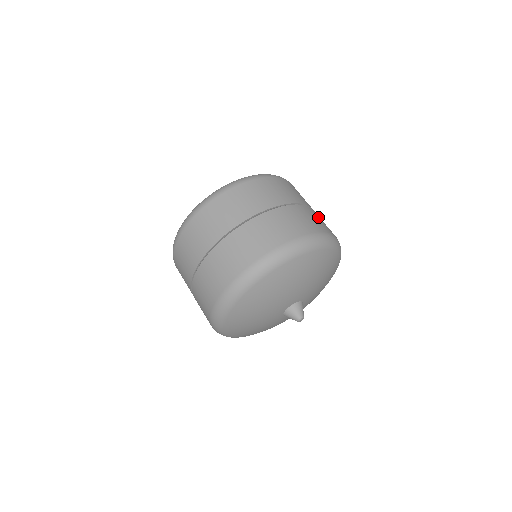
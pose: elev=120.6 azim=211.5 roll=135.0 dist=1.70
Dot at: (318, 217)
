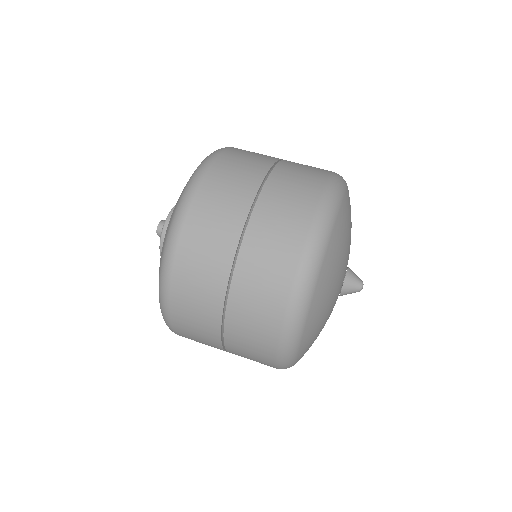
Dot at: occluded
